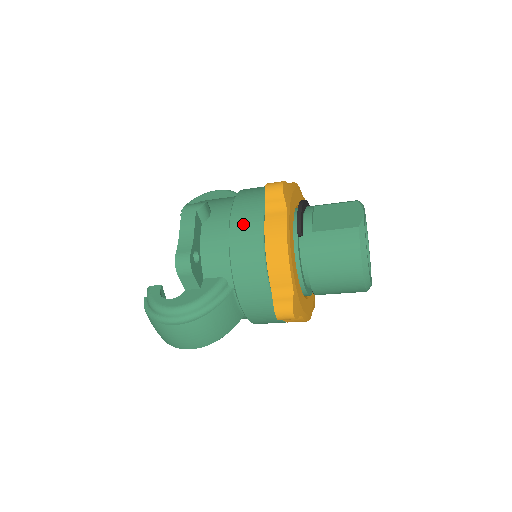
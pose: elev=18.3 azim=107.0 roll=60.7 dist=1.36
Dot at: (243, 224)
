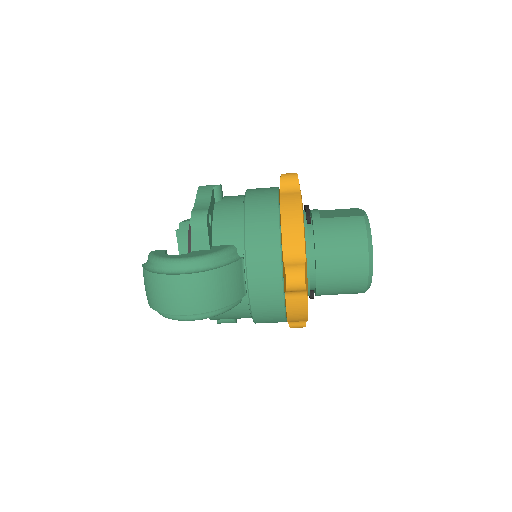
Dot at: (259, 199)
